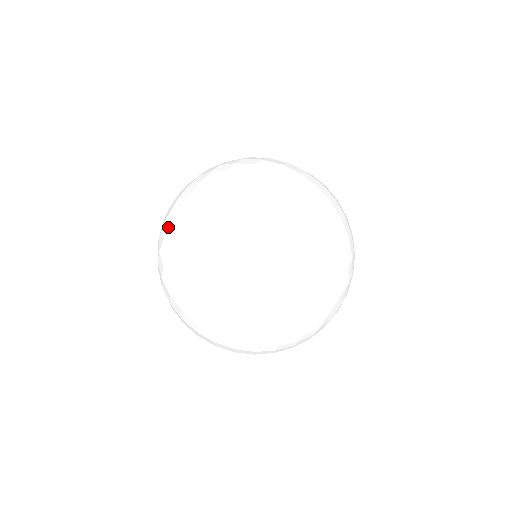
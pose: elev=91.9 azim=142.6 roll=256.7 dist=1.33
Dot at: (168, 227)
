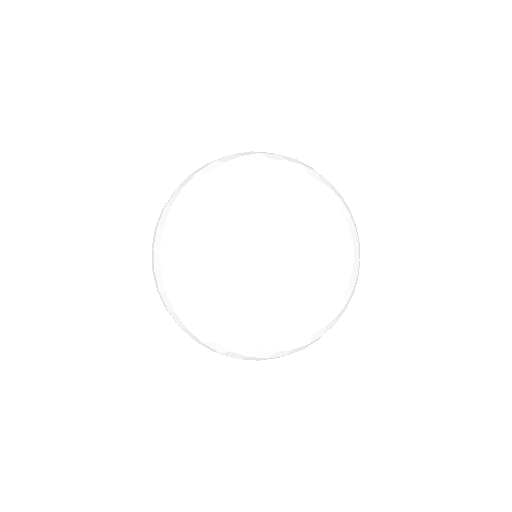
Dot at: occluded
